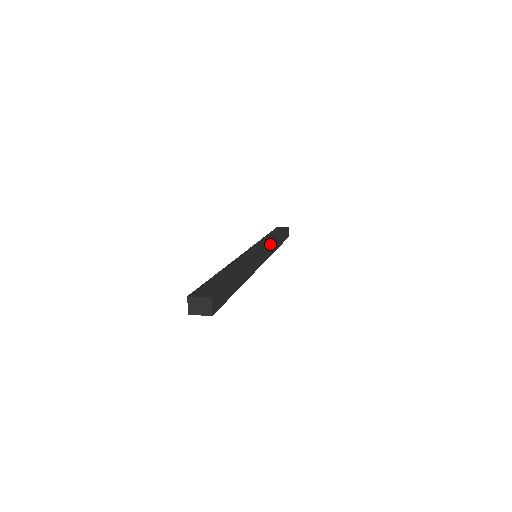
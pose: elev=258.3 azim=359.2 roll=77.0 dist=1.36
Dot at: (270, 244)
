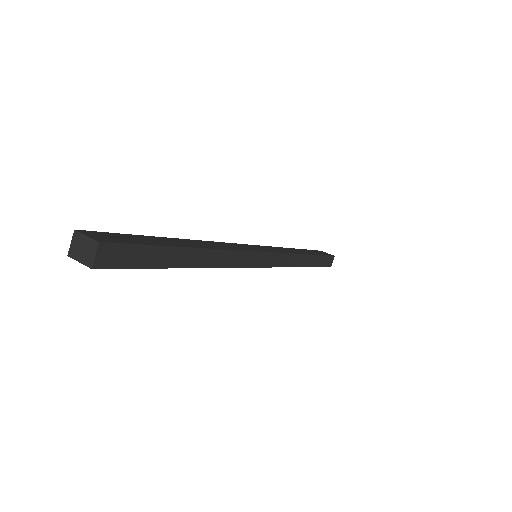
Dot at: (285, 253)
